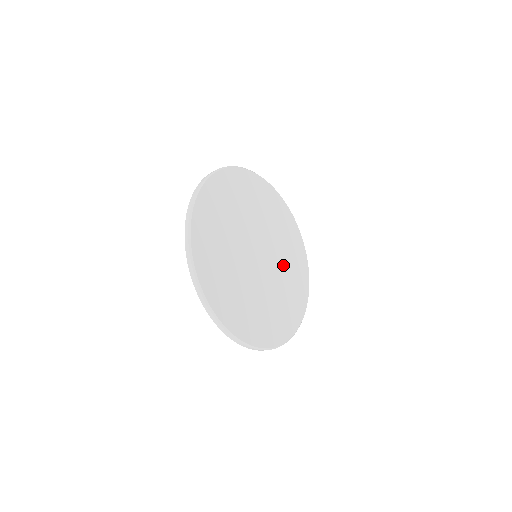
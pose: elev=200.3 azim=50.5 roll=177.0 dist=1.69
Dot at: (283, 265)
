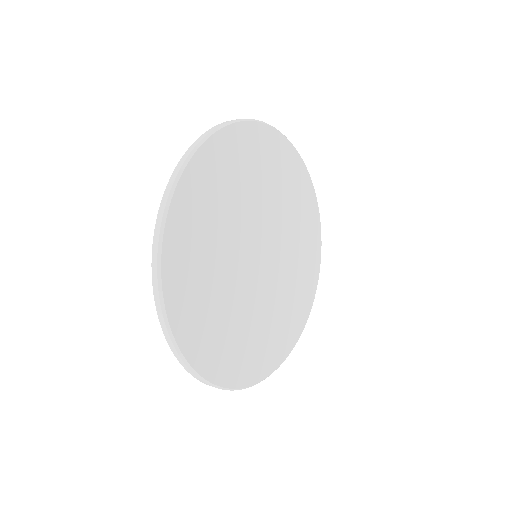
Dot at: (289, 235)
